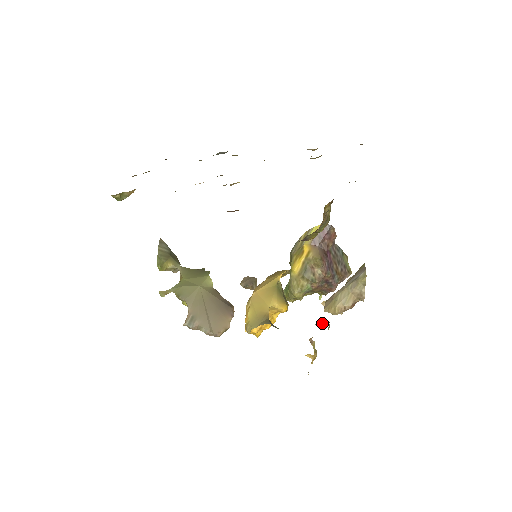
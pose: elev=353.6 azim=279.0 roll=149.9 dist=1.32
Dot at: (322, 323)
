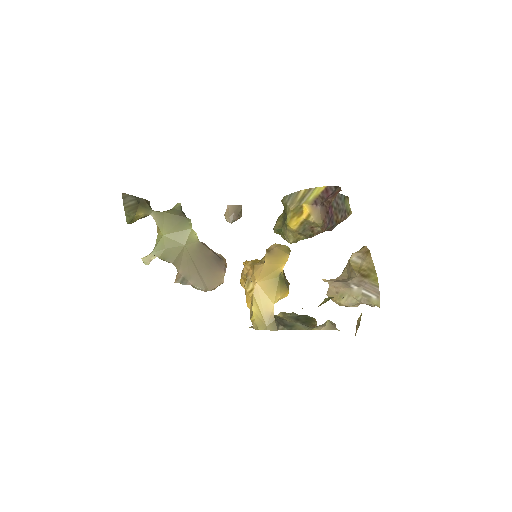
Dot at: (329, 329)
